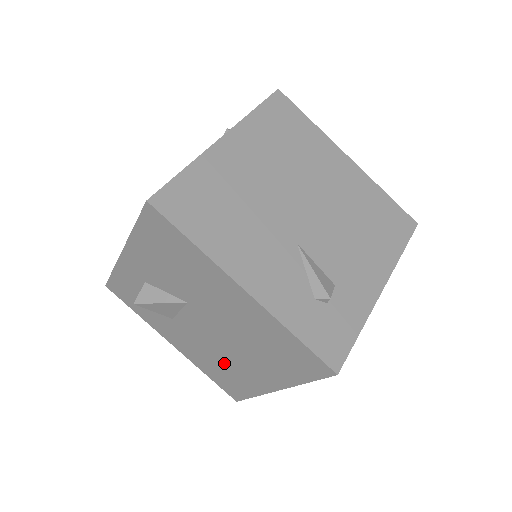
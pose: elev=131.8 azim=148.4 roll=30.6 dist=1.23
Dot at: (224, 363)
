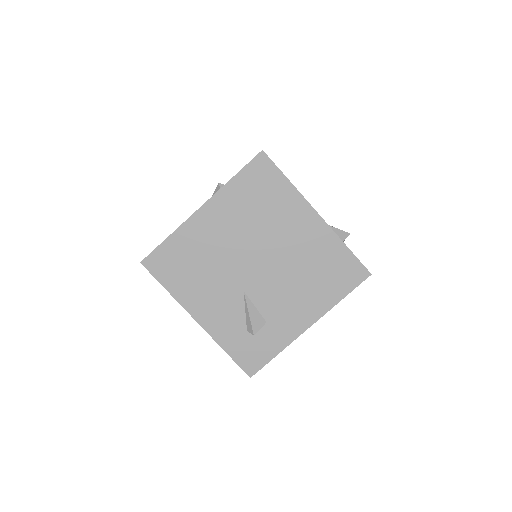
Dot at: occluded
